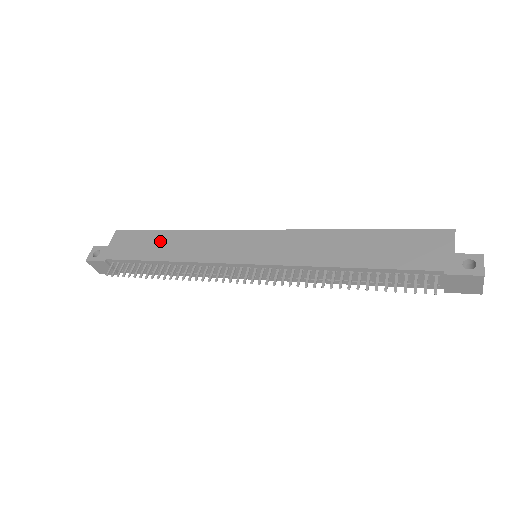
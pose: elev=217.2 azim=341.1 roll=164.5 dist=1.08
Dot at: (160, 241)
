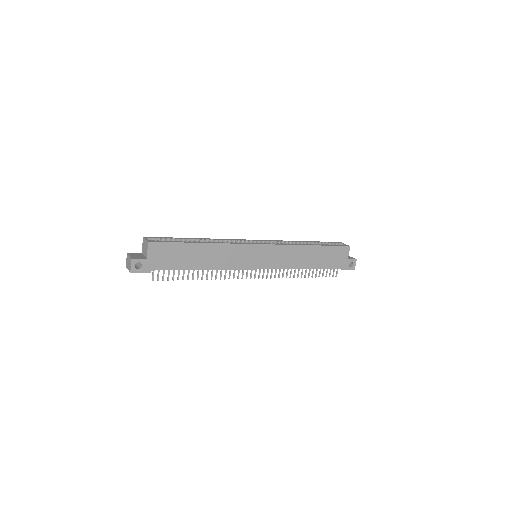
Dot at: (194, 253)
